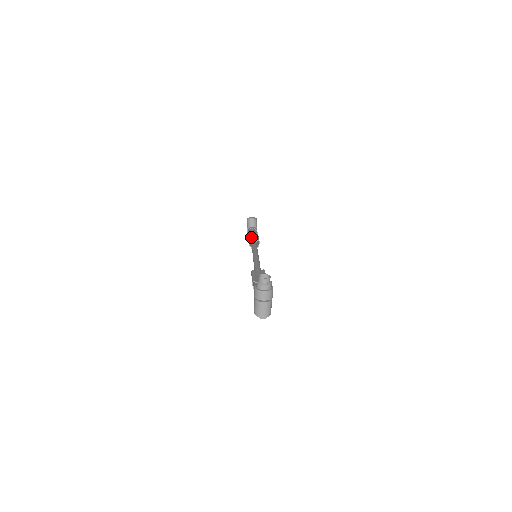
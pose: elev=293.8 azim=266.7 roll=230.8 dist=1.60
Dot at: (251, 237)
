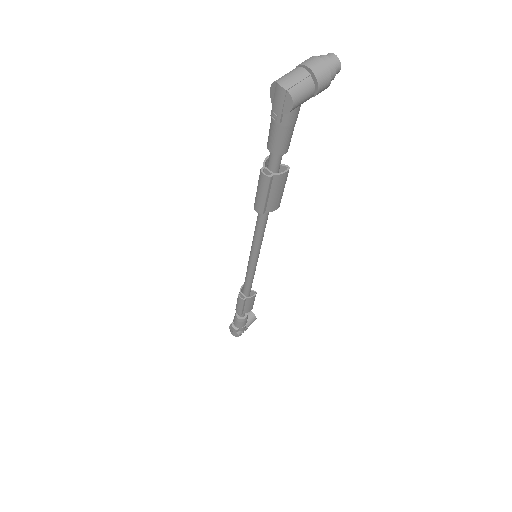
Dot at: occluded
